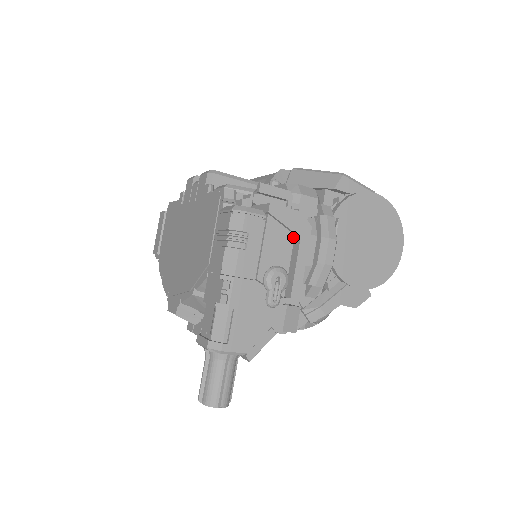
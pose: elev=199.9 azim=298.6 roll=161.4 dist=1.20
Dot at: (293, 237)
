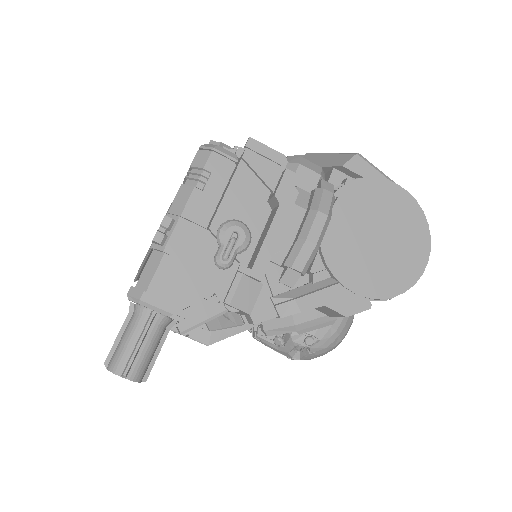
Dot at: (268, 194)
